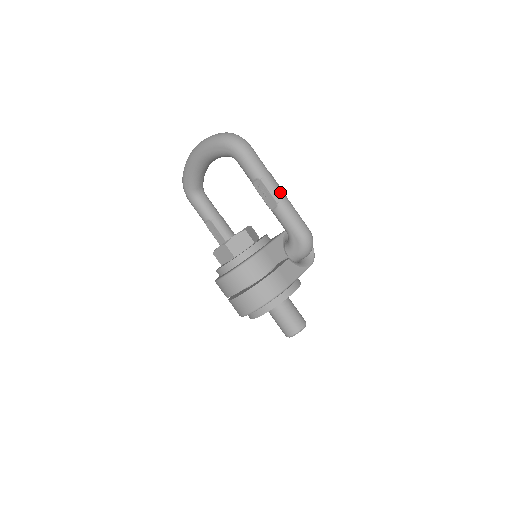
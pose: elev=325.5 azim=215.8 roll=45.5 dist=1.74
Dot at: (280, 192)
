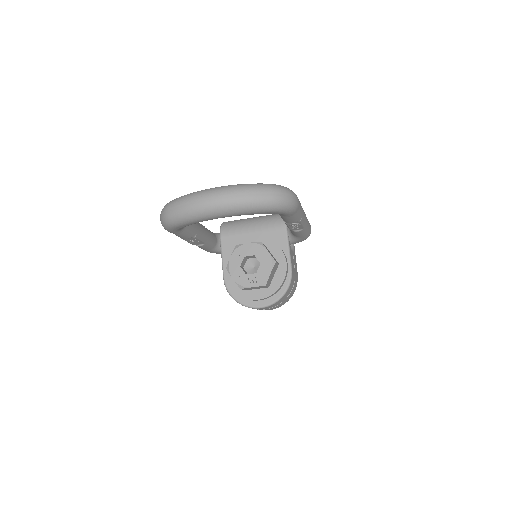
Dot at: (306, 217)
